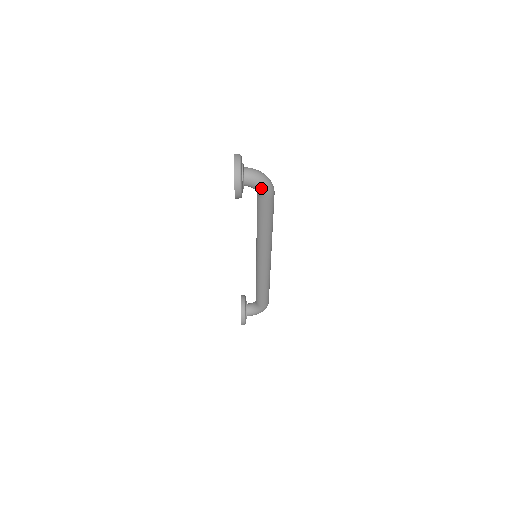
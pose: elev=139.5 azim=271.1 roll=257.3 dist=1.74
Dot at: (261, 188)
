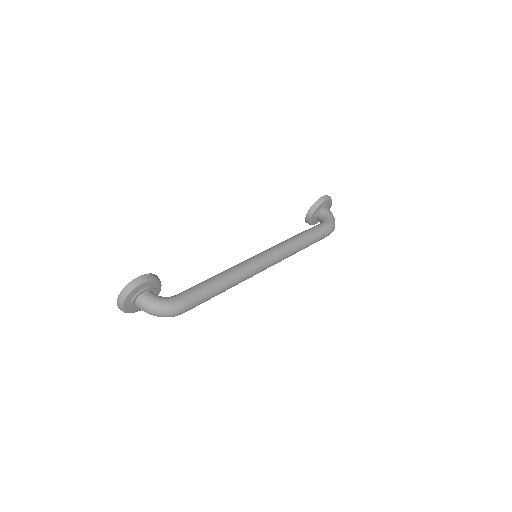
Dot at: occluded
